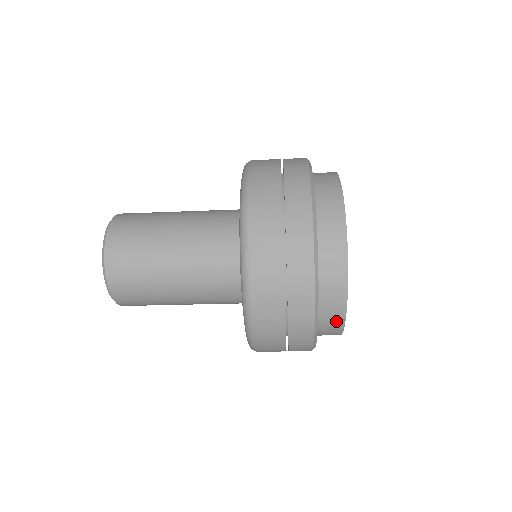
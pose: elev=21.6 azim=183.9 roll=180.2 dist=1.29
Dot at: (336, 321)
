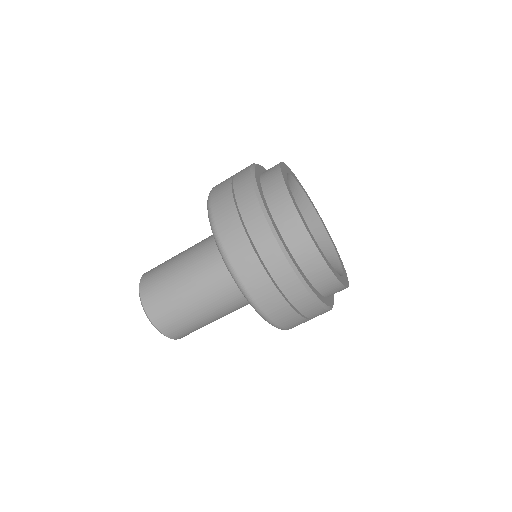
Dot at: (317, 263)
